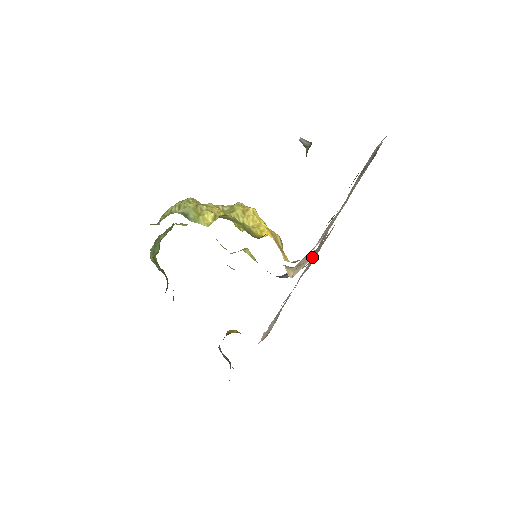
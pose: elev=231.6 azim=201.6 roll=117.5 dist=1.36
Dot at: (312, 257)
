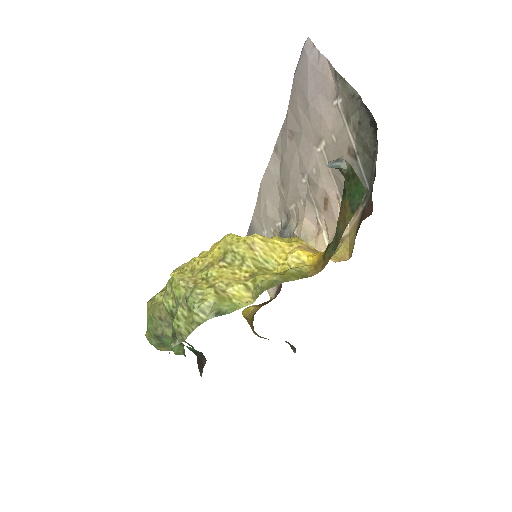
Dot at: (262, 192)
